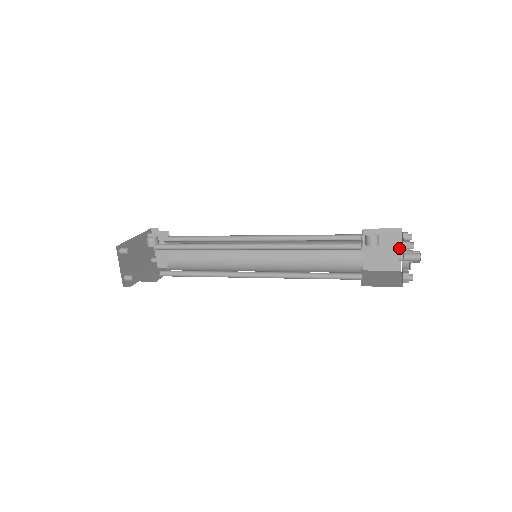
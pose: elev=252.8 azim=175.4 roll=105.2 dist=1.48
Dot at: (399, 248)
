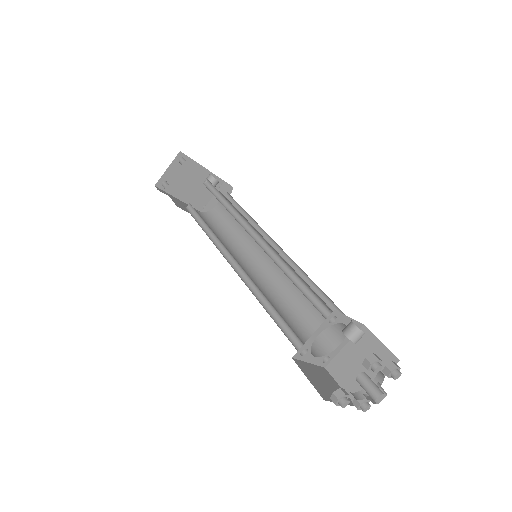
Dot at: occluded
